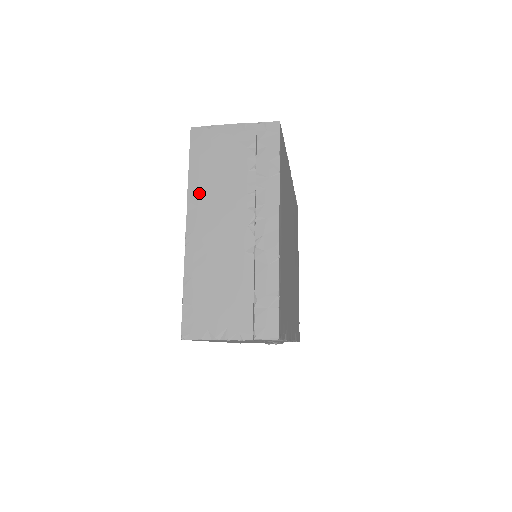
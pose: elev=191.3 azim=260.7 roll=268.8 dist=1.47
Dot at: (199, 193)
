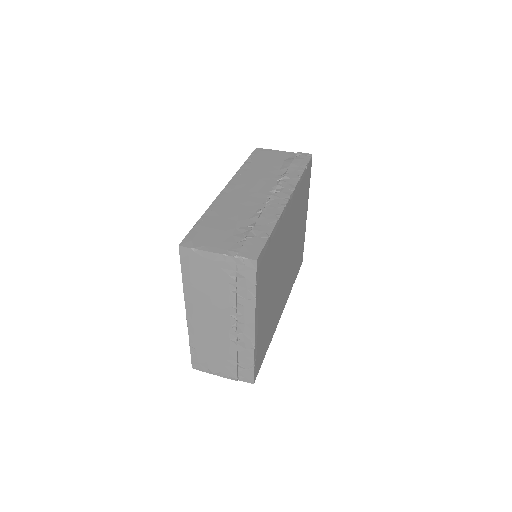
Dot at: (193, 296)
